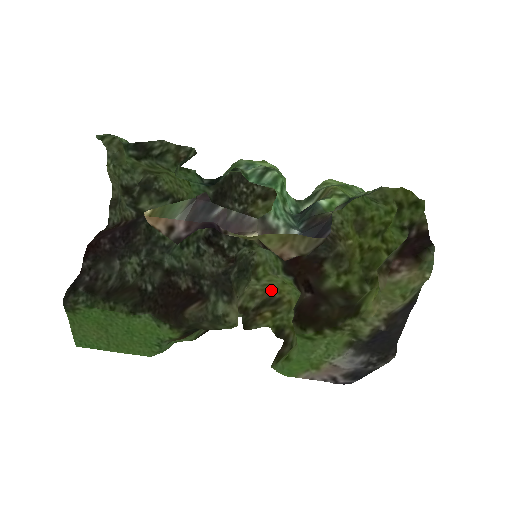
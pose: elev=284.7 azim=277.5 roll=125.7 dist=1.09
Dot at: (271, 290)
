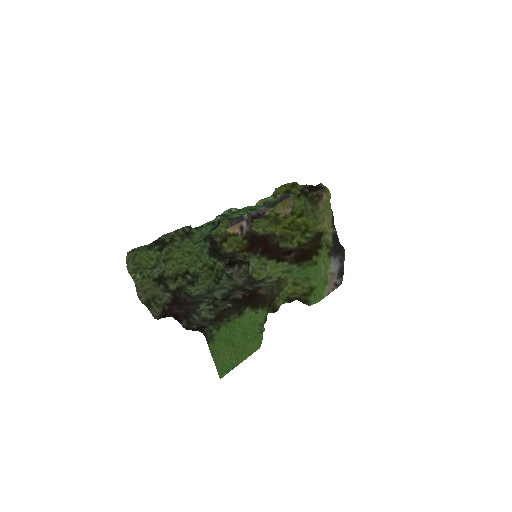
Dot at: occluded
